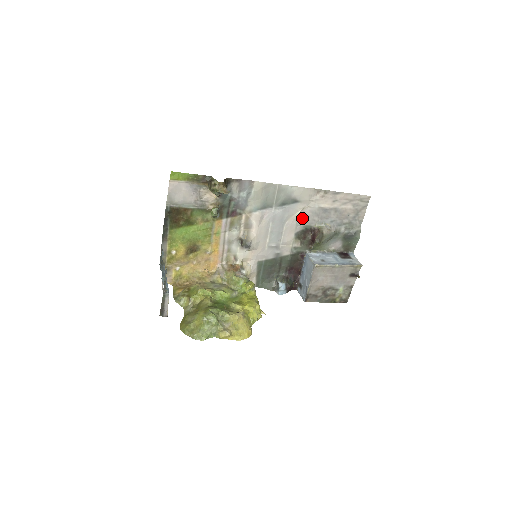
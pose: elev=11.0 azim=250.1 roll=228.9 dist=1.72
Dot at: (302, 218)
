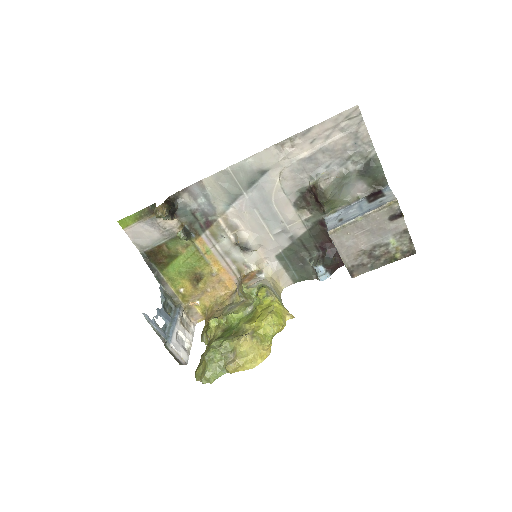
Dot at: (287, 185)
